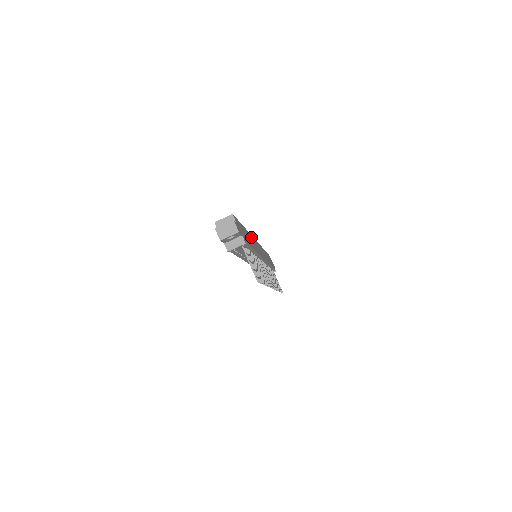
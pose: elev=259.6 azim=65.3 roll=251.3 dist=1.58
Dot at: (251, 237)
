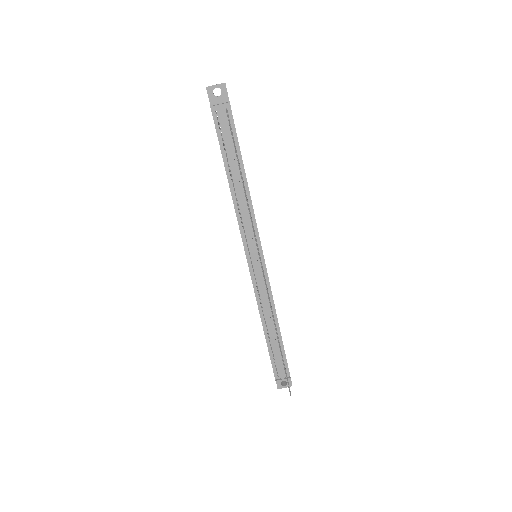
Dot at: occluded
